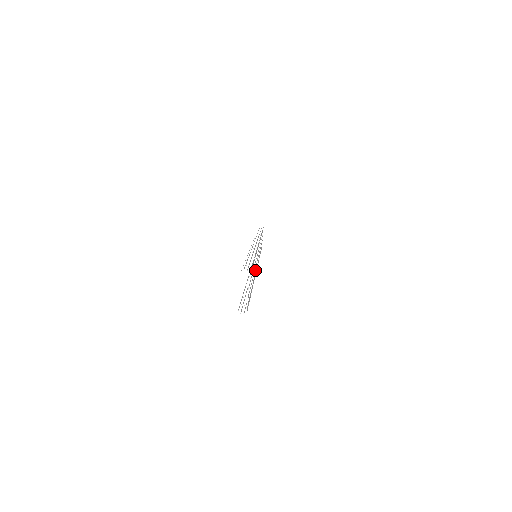
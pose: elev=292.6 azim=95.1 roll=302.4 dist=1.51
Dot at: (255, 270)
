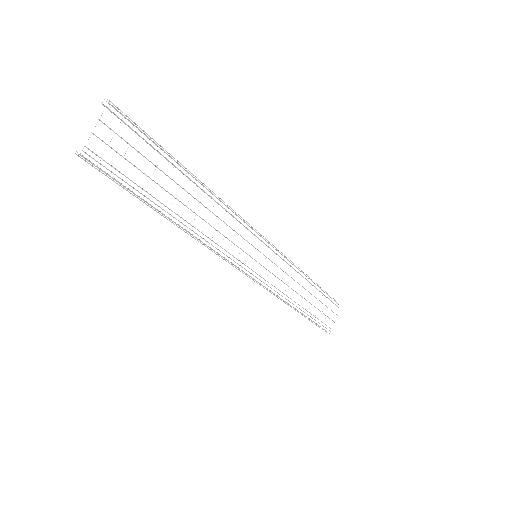
Dot at: (230, 249)
